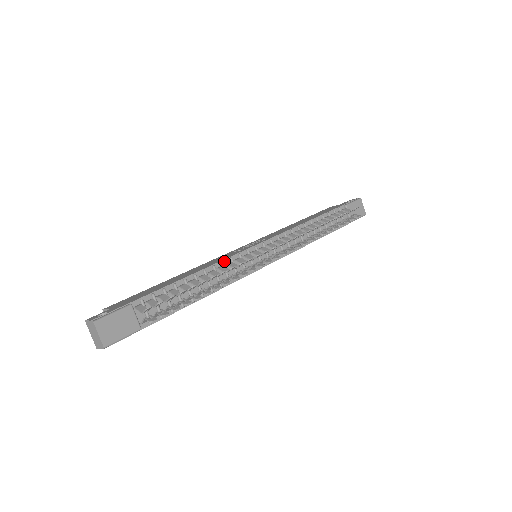
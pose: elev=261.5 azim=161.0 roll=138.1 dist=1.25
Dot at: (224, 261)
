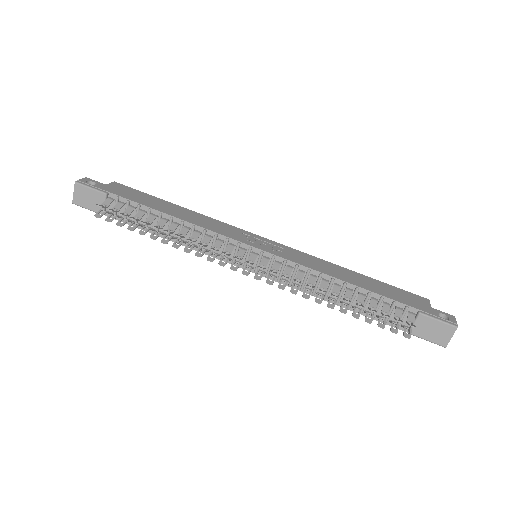
Dot at: (208, 231)
